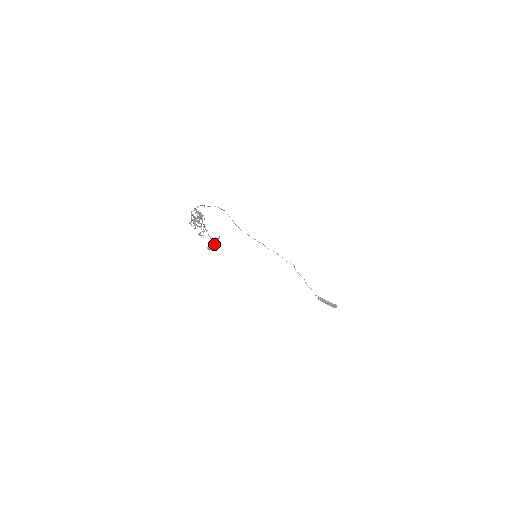
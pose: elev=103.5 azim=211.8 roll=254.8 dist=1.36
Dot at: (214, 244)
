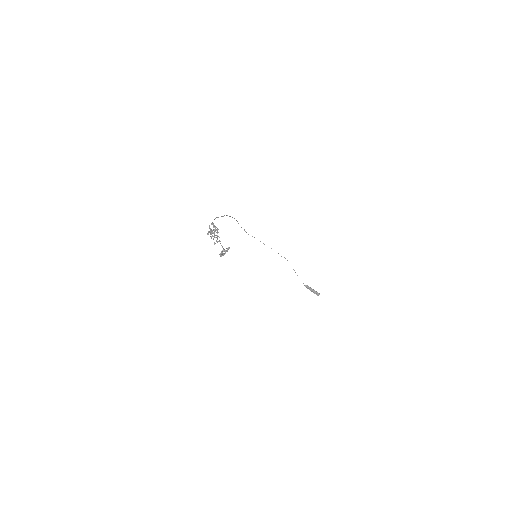
Dot at: (225, 252)
